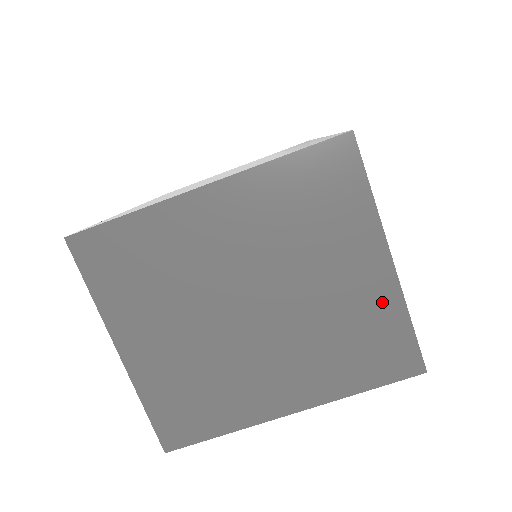
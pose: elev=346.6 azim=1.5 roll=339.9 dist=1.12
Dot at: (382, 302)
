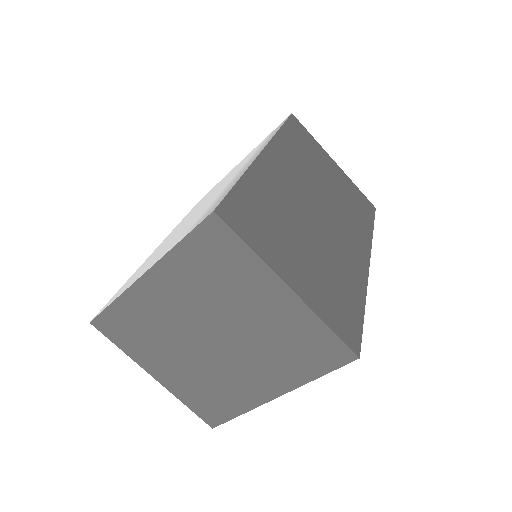
Dot at: (299, 318)
